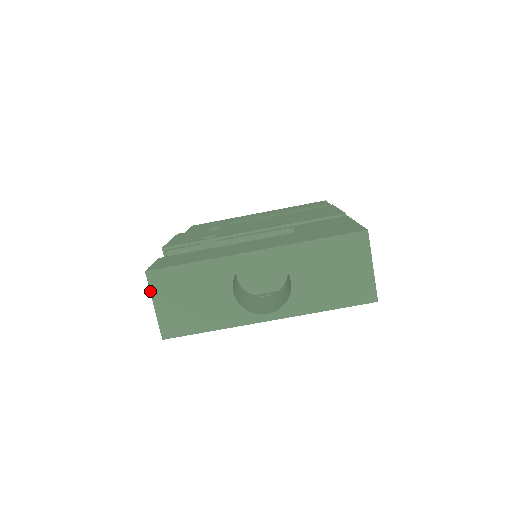
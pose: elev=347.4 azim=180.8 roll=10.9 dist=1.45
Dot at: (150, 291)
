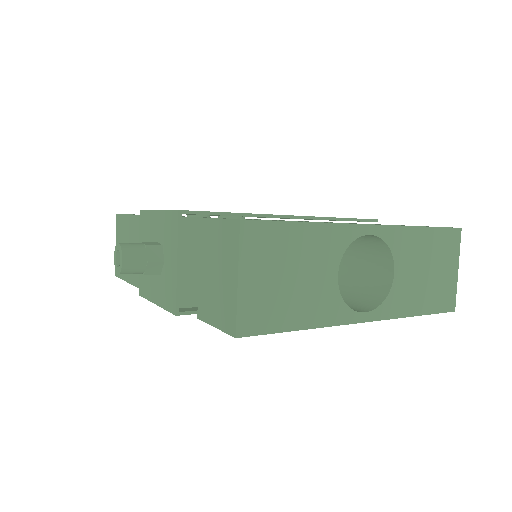
Dot at: (239, 253)
